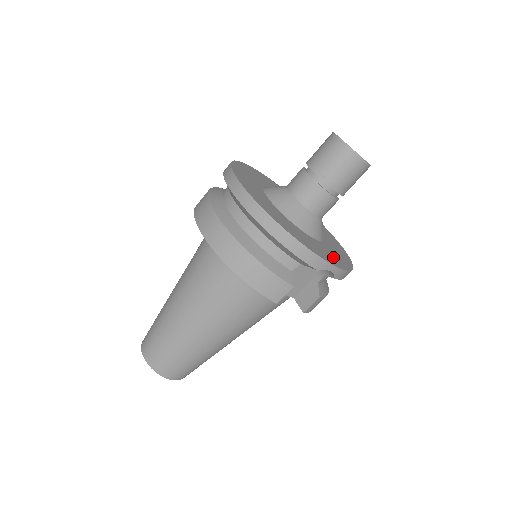
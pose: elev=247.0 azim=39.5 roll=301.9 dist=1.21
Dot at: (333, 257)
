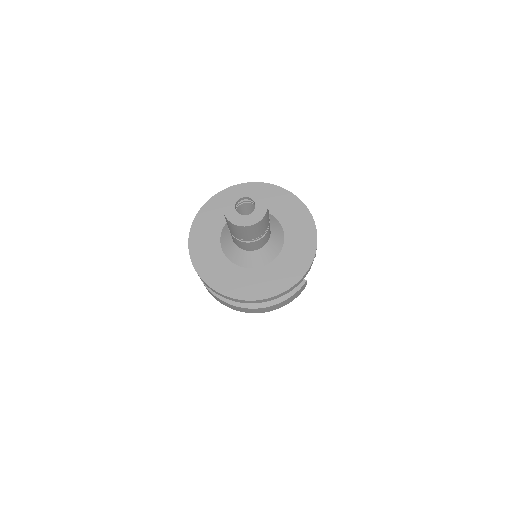
Dot at: (303, 241)
